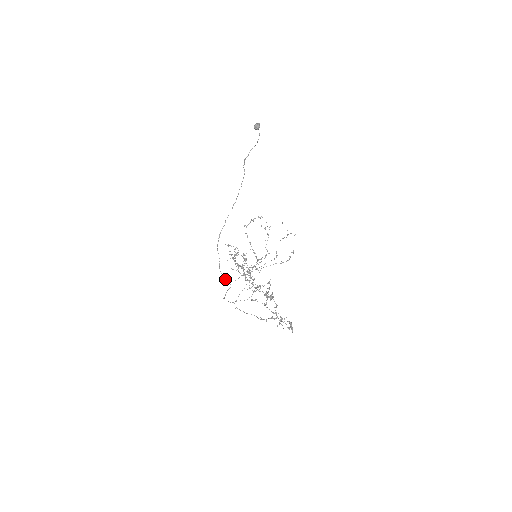
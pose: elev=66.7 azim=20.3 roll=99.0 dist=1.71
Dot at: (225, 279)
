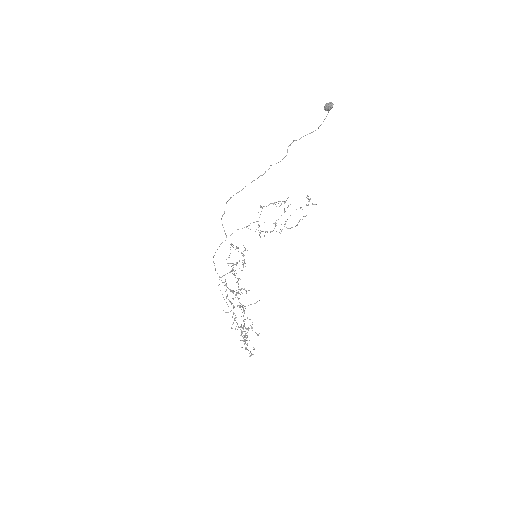
Dot at: occluded
